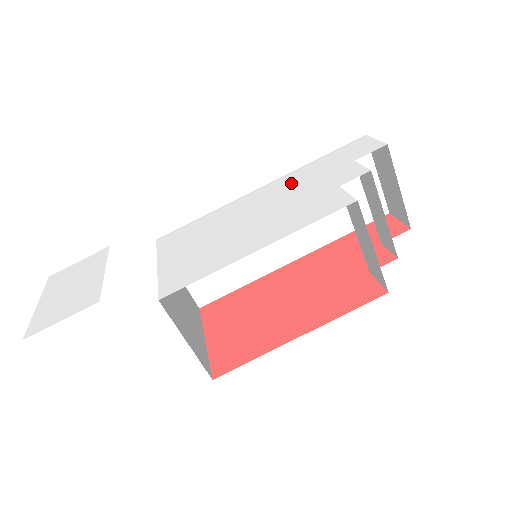
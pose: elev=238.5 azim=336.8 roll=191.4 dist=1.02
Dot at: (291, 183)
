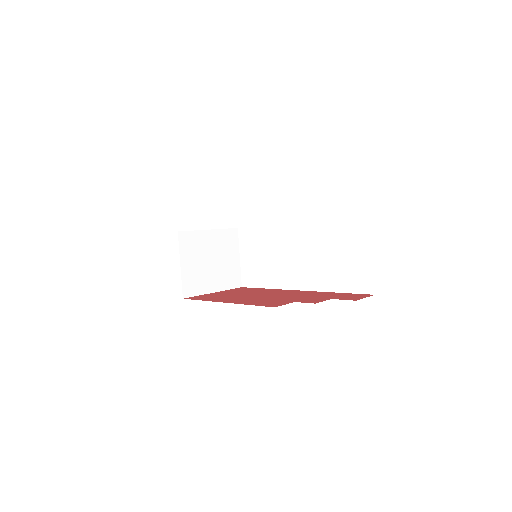
Dot at: occluded
